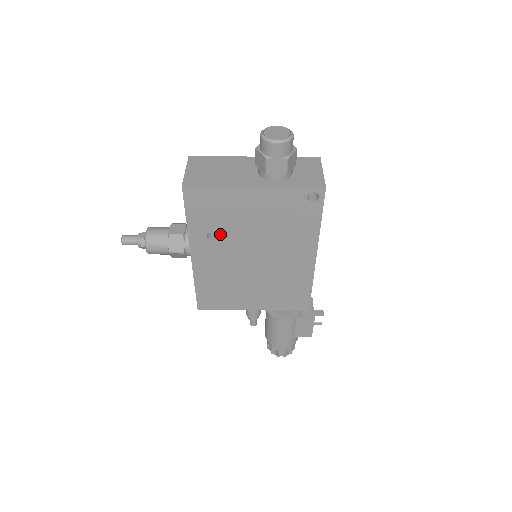
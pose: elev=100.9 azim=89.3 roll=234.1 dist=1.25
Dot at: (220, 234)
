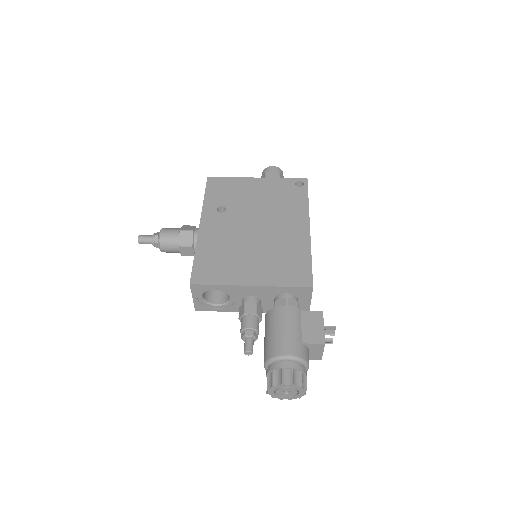
Dot at: (228, 208)
